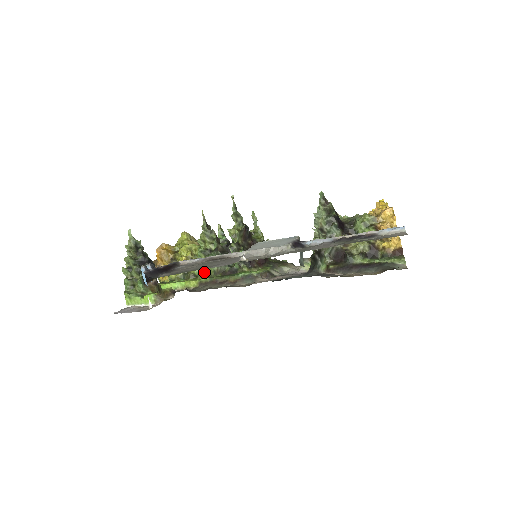
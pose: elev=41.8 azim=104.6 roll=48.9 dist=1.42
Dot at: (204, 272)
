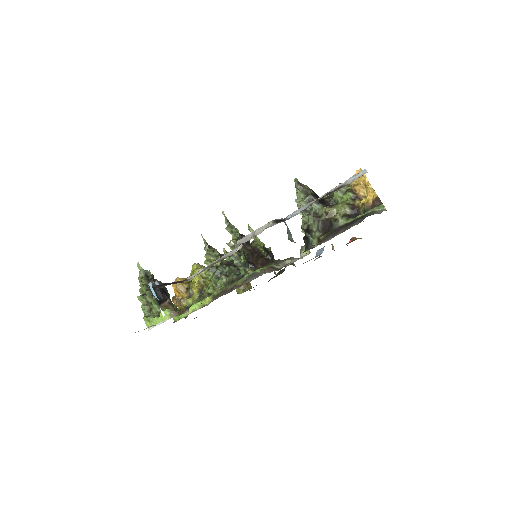
Dot at: (216, 288)
